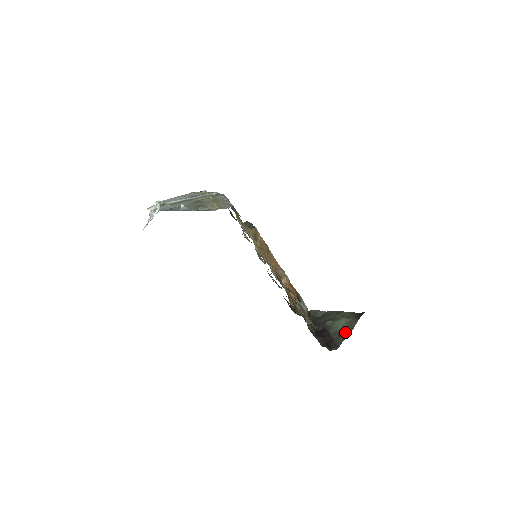
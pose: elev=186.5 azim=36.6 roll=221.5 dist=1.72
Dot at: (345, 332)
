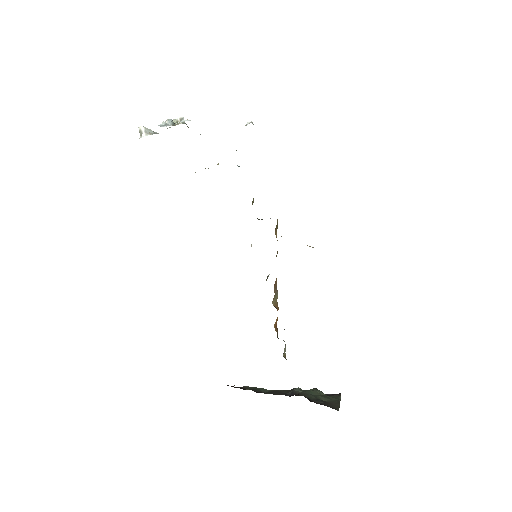
Dot at: (332, 401)
